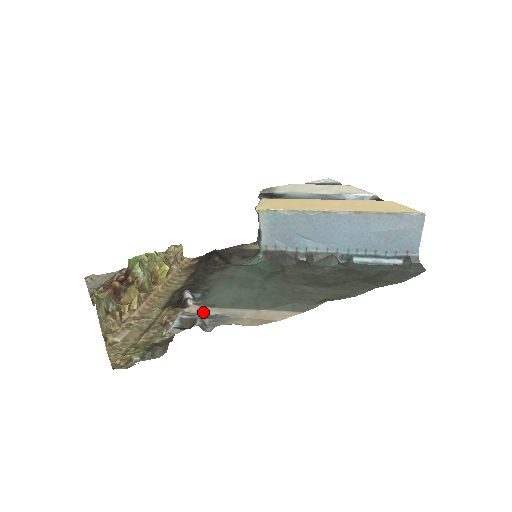
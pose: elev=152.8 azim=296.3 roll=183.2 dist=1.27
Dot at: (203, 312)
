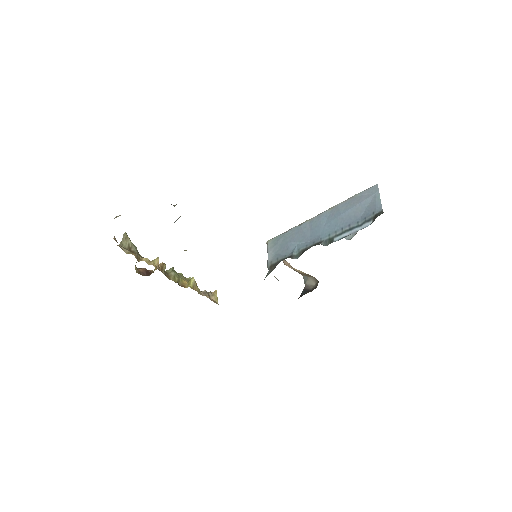
Dot at: occluded
